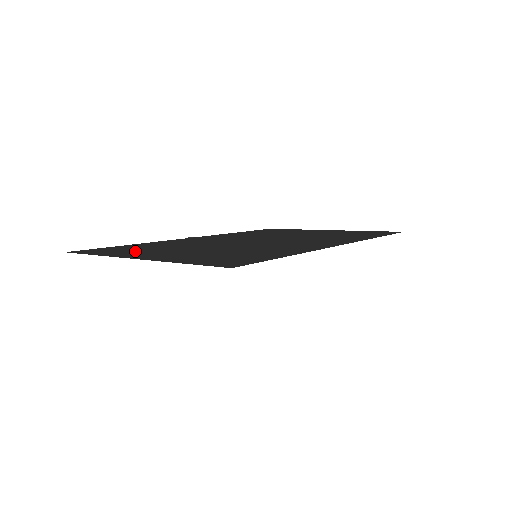
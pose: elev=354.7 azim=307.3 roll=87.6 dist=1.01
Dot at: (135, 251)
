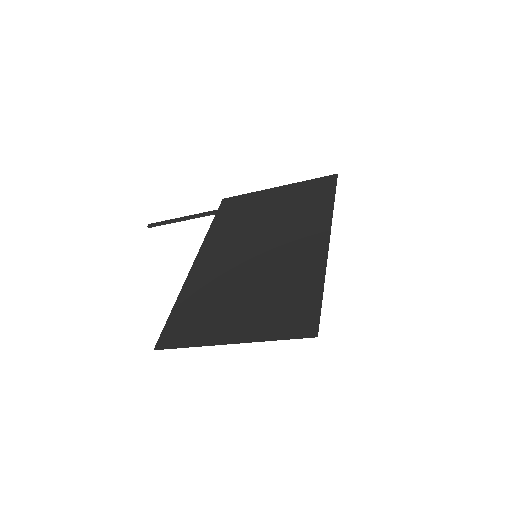
Dot at: (204, 324)
